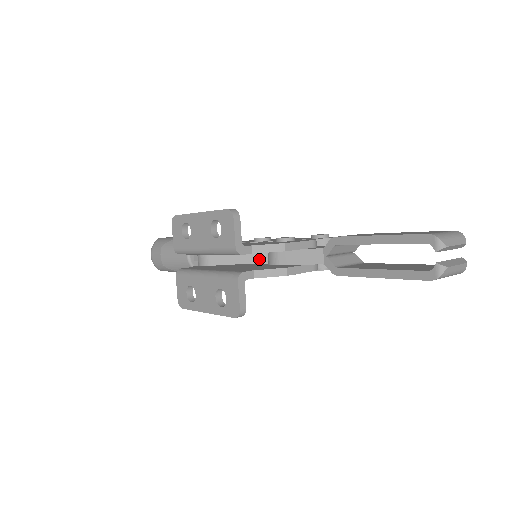
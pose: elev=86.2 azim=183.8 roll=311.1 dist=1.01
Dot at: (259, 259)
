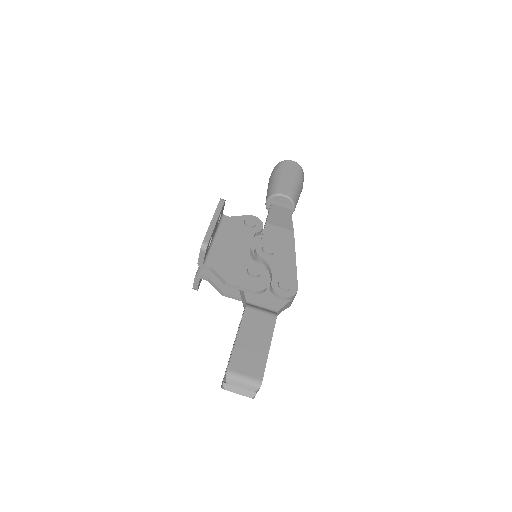
Dot at: occluded
